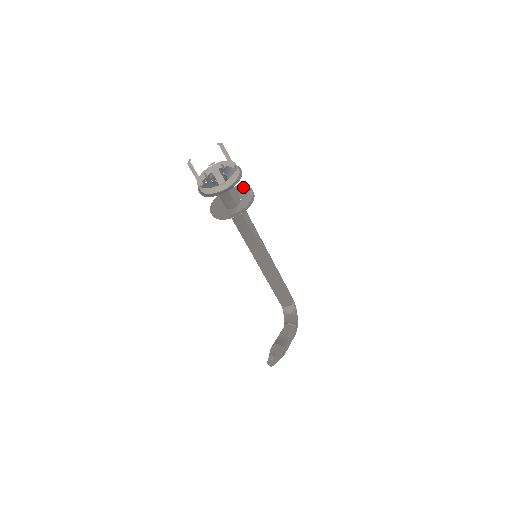
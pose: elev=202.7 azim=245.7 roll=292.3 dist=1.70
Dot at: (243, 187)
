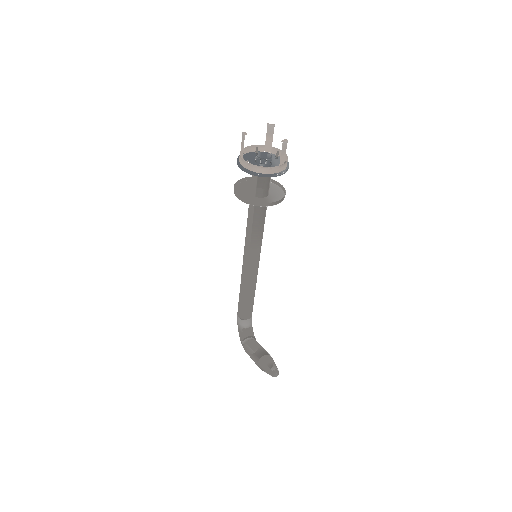
Dot at: occluded
